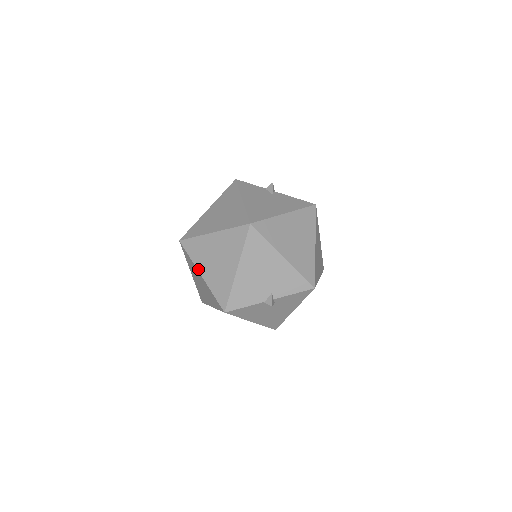
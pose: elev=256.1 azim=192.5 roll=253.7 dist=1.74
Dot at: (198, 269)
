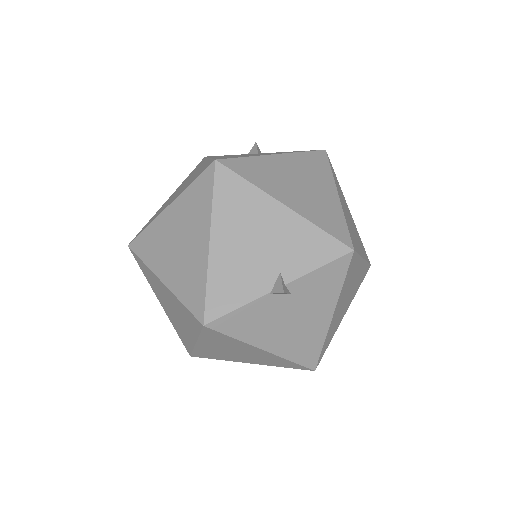
Dot at: (156, 274)
